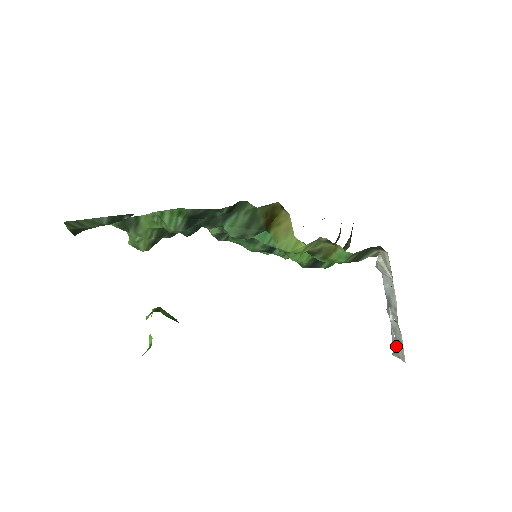
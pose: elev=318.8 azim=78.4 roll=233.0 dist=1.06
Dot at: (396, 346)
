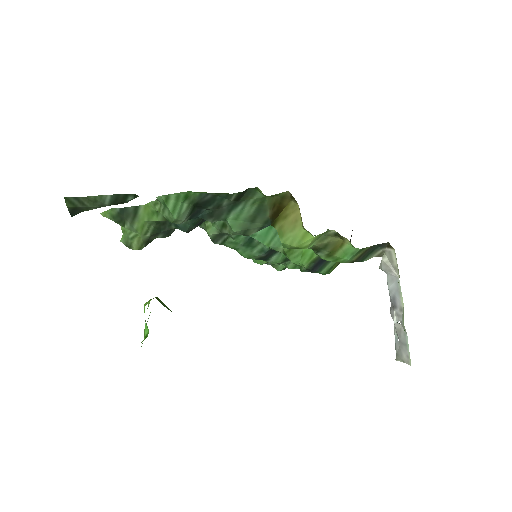
Dot at: (400, 350)
